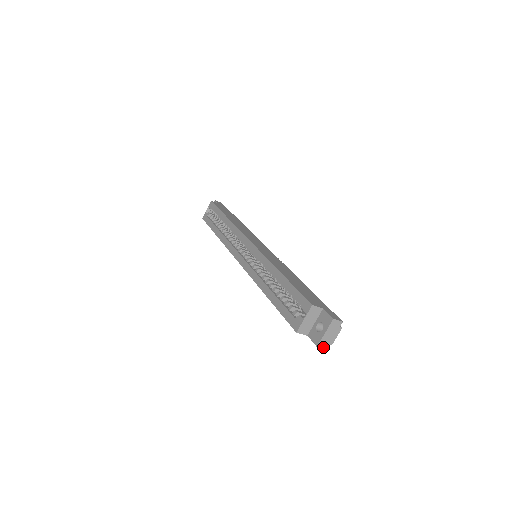
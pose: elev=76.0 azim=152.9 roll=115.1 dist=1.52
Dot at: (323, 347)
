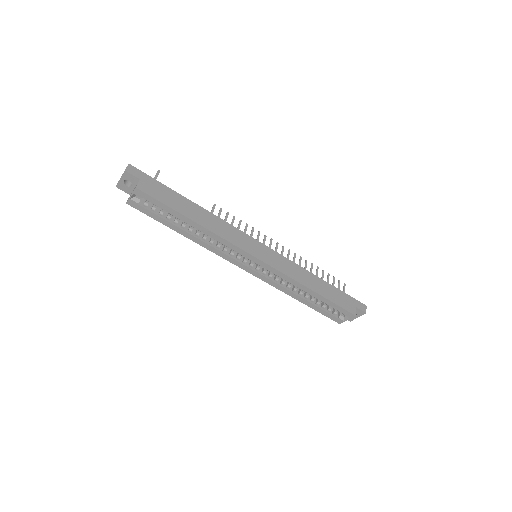
Dot at: occluded
